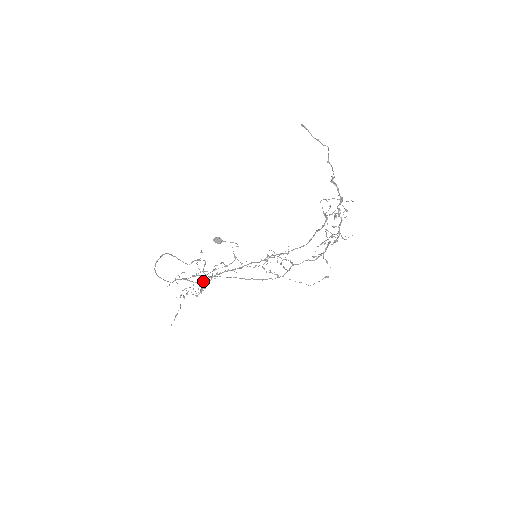
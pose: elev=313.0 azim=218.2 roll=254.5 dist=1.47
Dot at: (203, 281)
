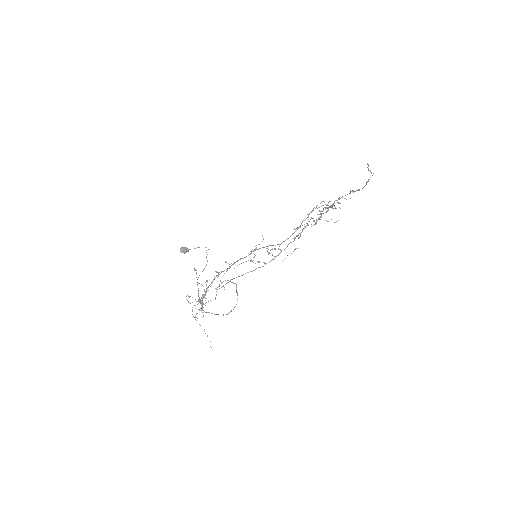
Dot at: occluded
